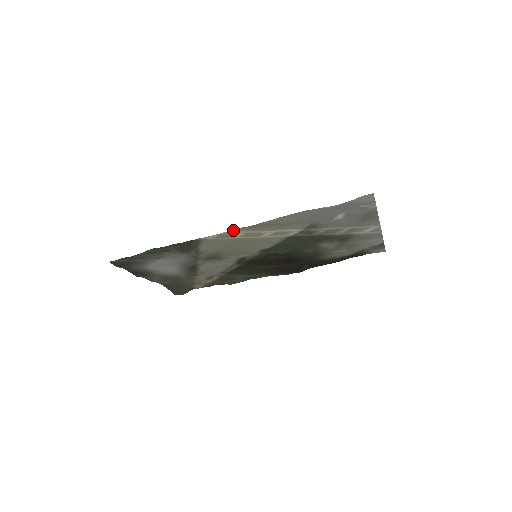
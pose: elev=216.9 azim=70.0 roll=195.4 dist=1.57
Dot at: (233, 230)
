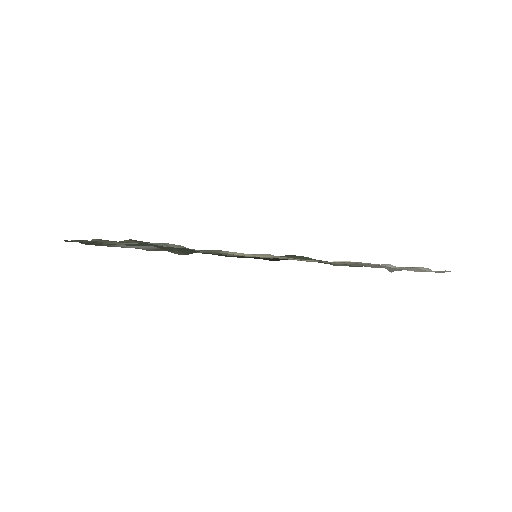
Dot at: occluded
